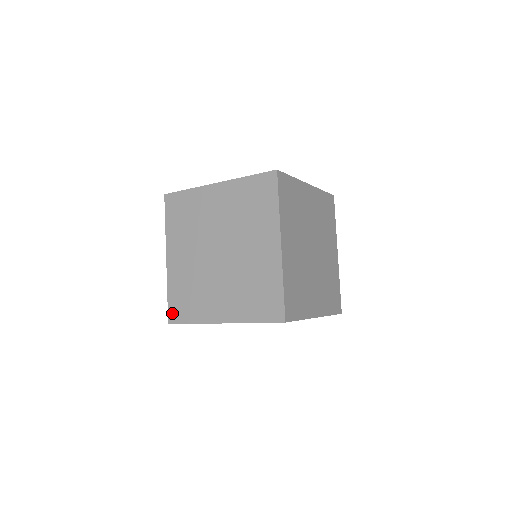
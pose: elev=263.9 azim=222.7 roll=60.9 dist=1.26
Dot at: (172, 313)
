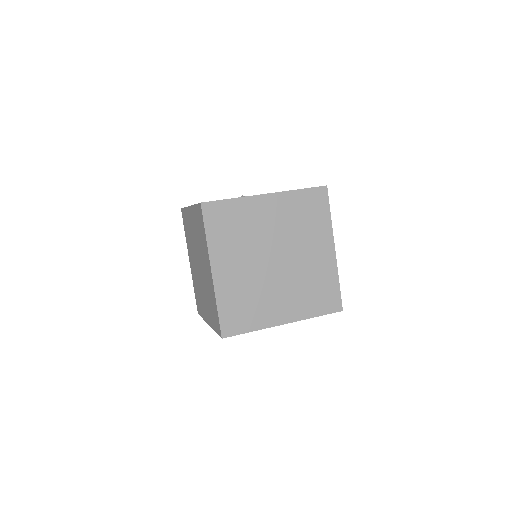
Dot at: (197, 306)
